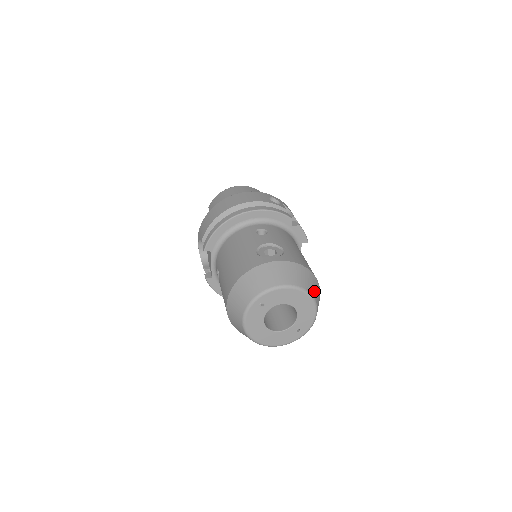
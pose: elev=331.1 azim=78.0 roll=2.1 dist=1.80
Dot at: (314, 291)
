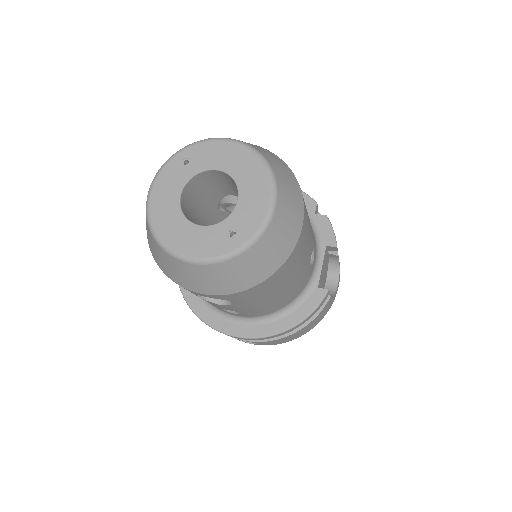
Dot at: (282, 177)
